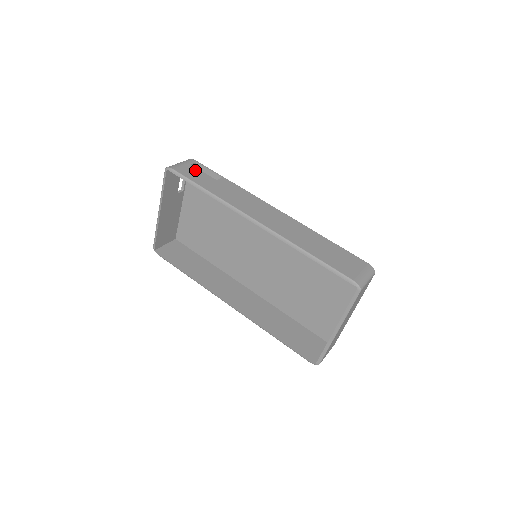
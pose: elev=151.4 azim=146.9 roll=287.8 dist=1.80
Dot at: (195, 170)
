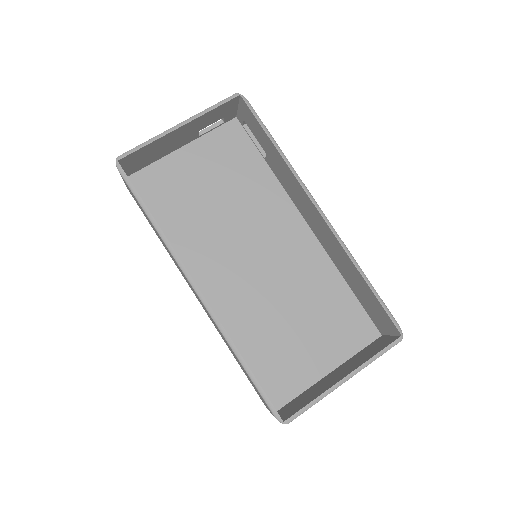
Dot at: occluded
